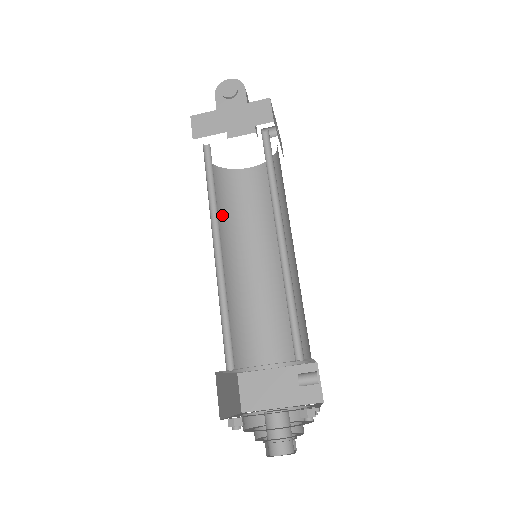
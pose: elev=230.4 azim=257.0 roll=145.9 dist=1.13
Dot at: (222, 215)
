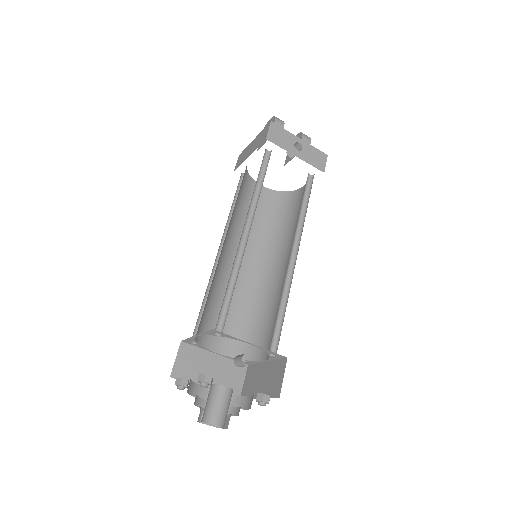
Dot at: (267, 229)
